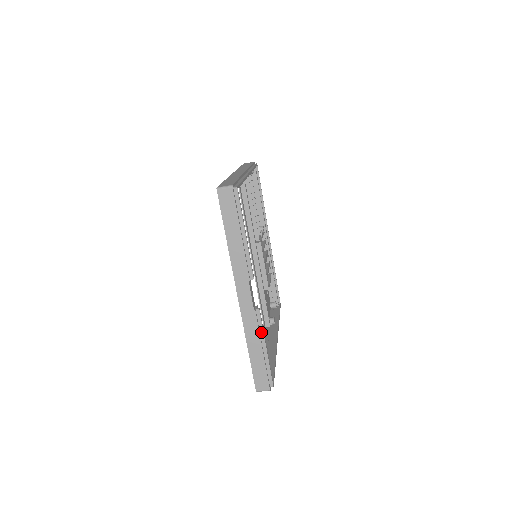
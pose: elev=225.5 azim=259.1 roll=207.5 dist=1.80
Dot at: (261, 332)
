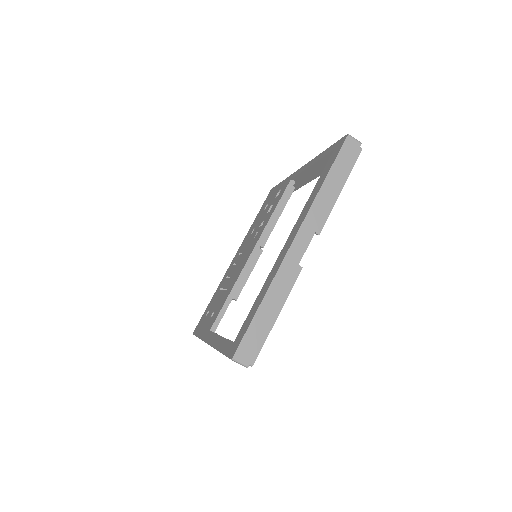
Dot at: (287, 293)
